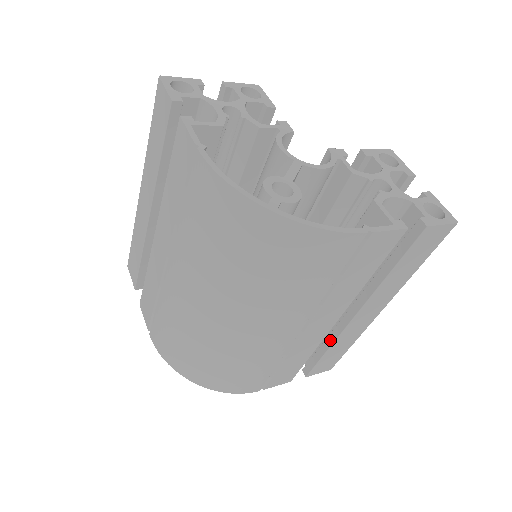
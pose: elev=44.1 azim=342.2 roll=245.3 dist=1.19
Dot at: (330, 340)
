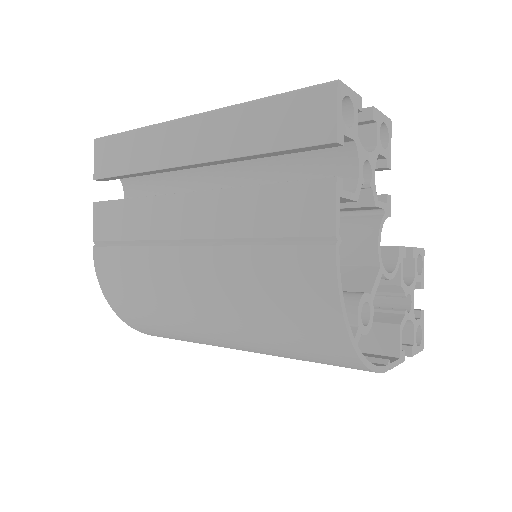
Dot at: occluded
